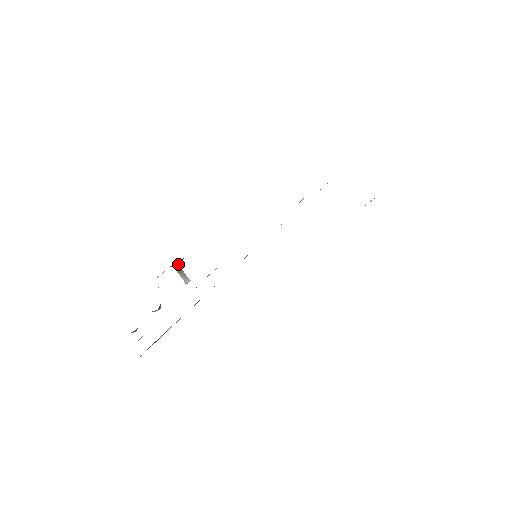
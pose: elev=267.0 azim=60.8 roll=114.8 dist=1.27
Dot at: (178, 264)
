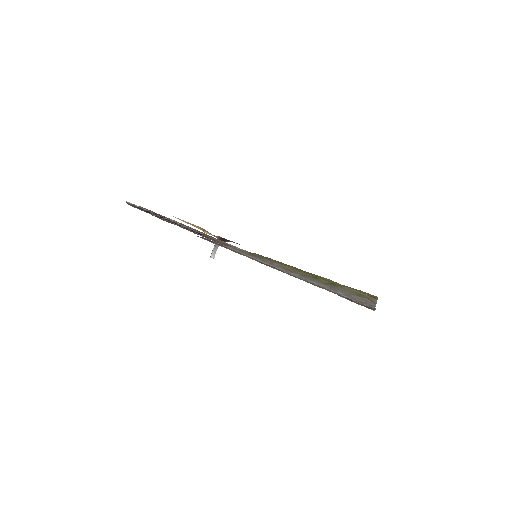
Dot at: (221, 240)
